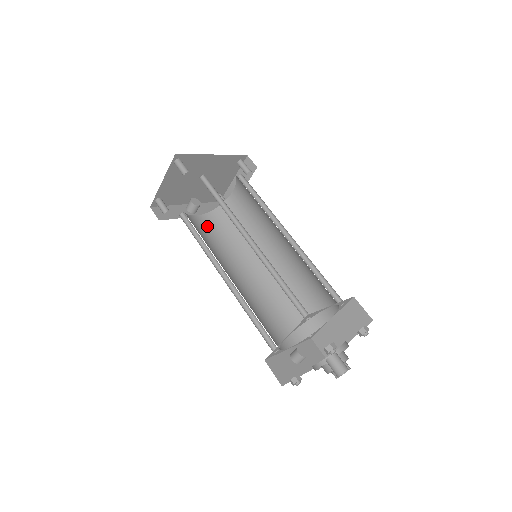
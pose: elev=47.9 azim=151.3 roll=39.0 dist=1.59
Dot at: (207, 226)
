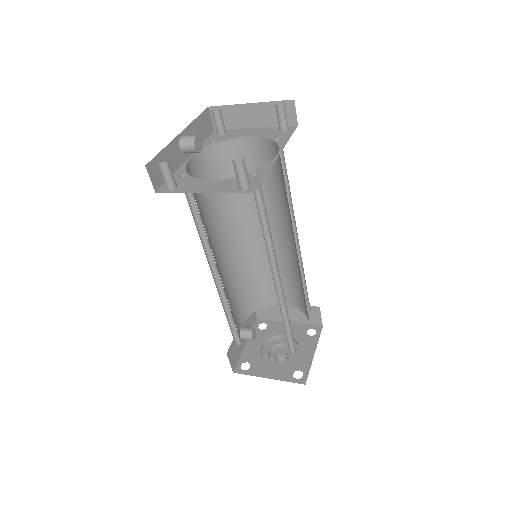
Dot at: (199, 177)
